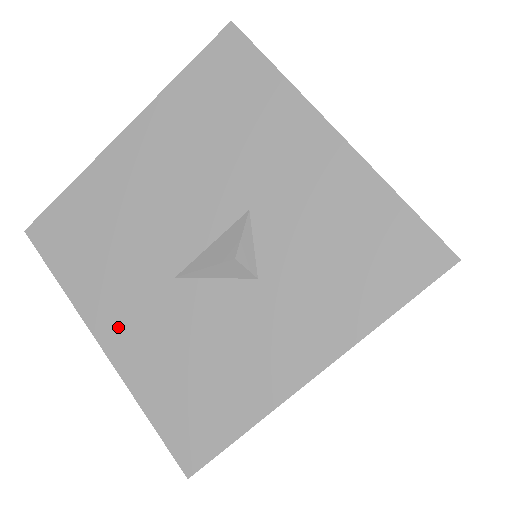
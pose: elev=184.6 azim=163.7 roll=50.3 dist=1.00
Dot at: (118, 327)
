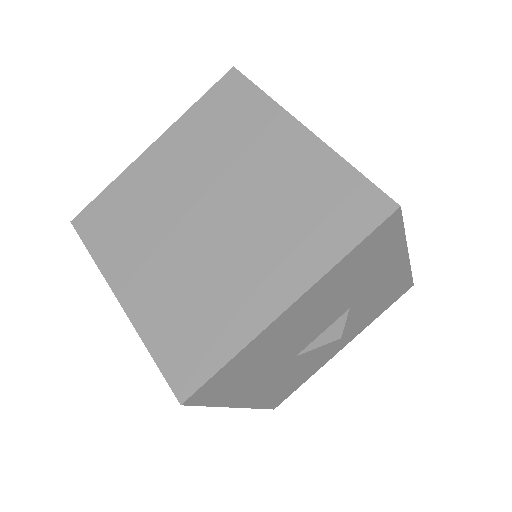
Dot at: (253, 394)
